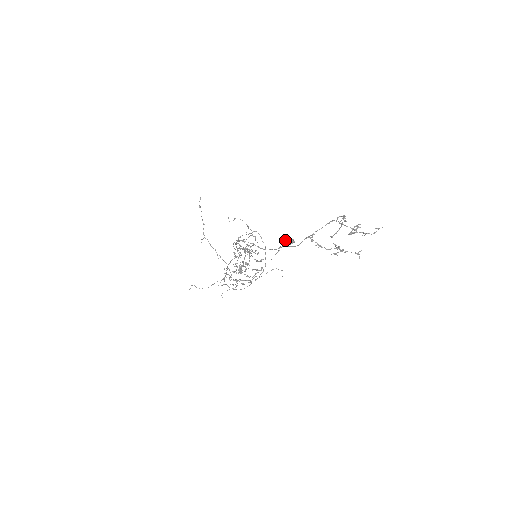
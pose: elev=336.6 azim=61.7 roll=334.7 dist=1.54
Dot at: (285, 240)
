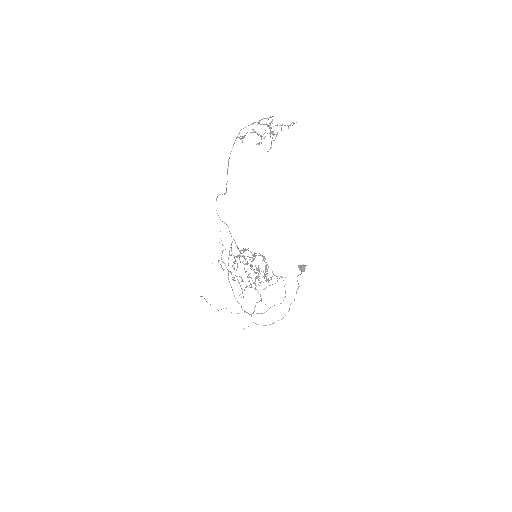
Dot at: occluded
